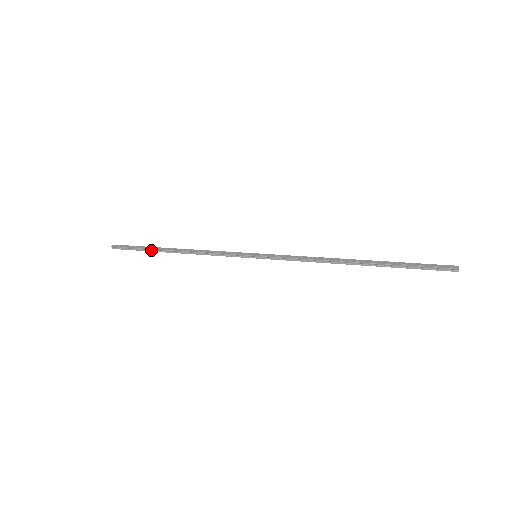
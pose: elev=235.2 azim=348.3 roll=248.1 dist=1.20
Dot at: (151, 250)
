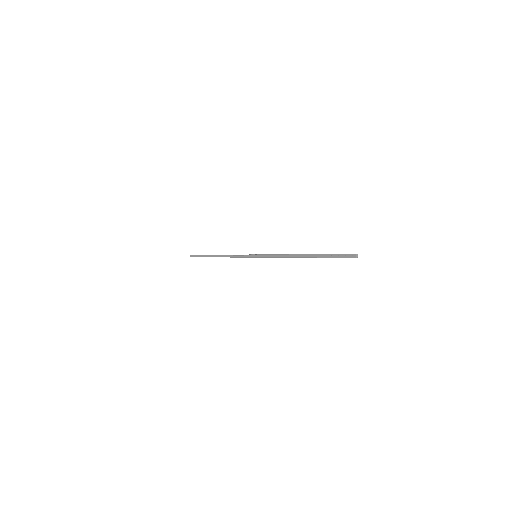
Dot at: occluded
